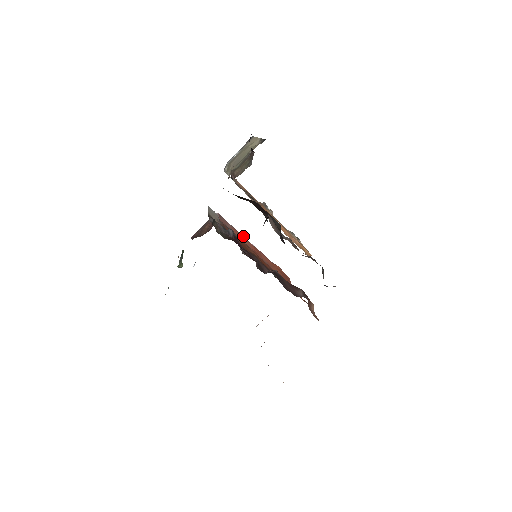
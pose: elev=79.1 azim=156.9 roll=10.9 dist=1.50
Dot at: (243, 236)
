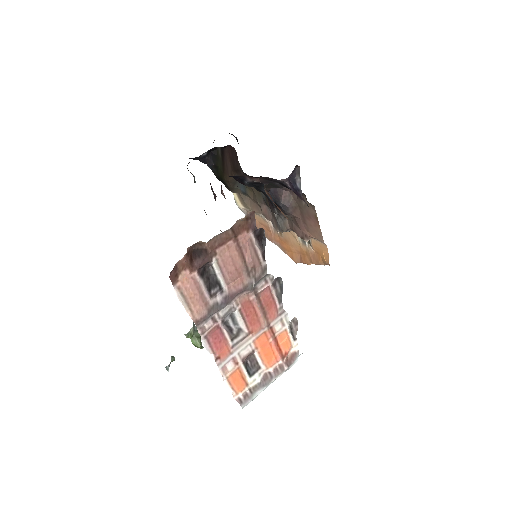
Dot at: occluded
